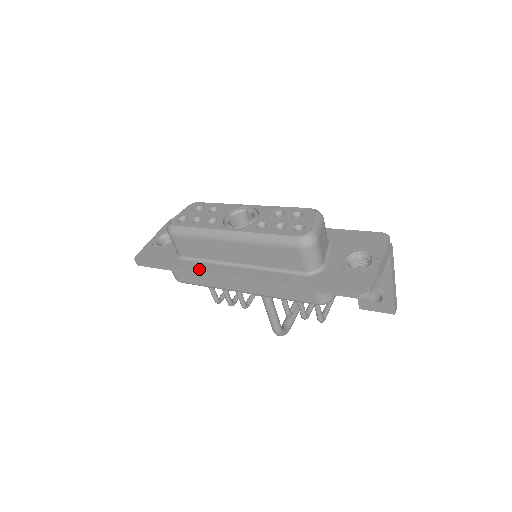
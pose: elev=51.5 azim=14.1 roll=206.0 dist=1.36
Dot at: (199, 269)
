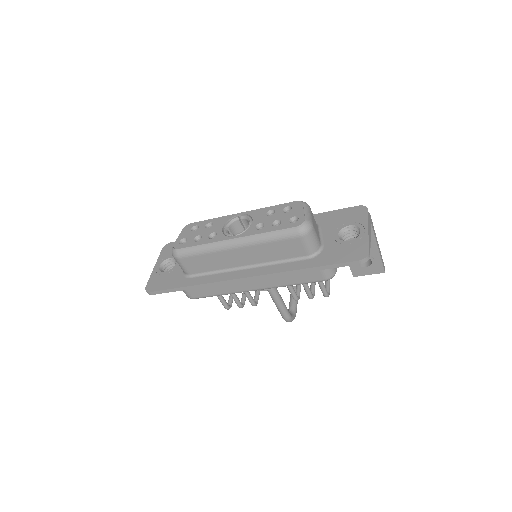
Dot at: (212, 281)
